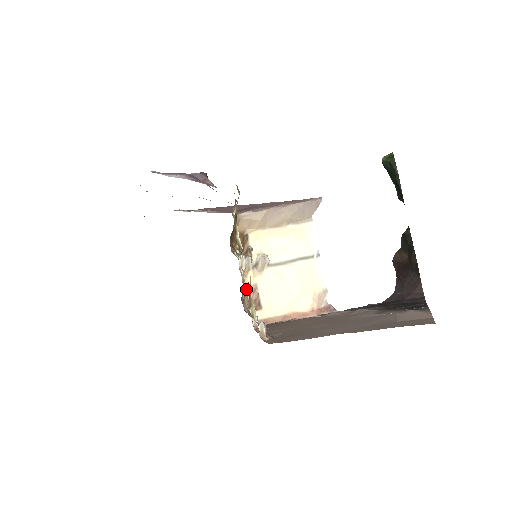
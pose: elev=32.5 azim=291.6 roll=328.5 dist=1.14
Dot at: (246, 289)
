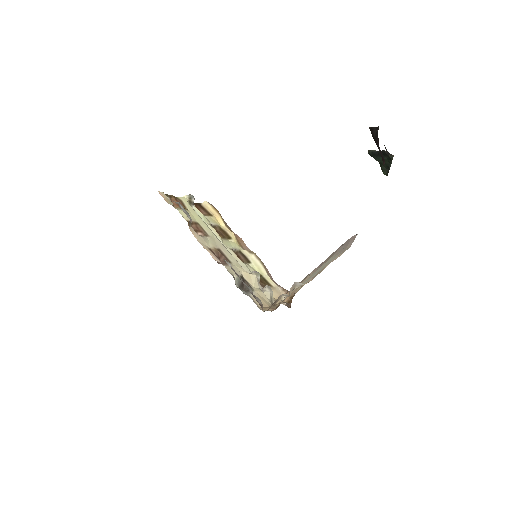
Dot at: (273, 308)
